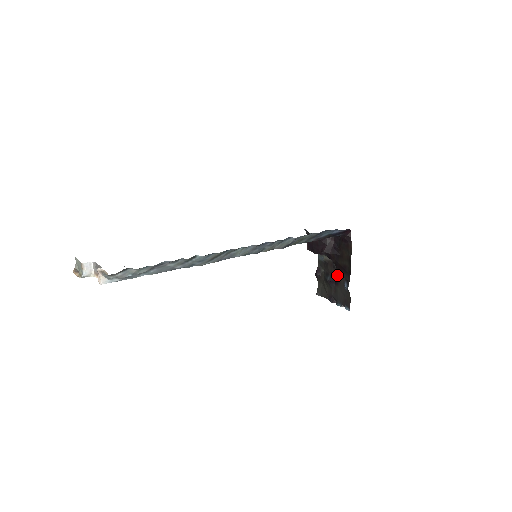
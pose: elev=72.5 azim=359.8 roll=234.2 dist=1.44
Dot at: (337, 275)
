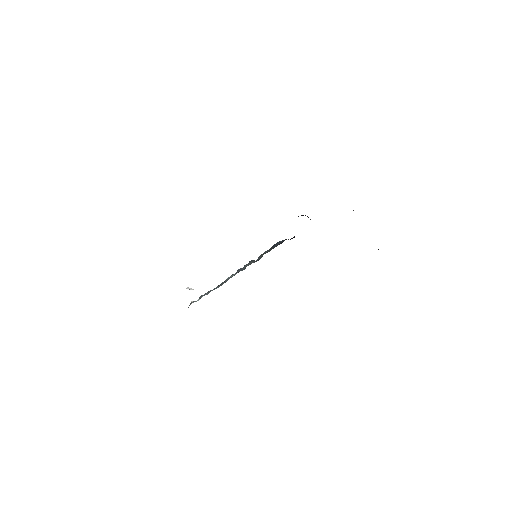
Dot at: occluded
